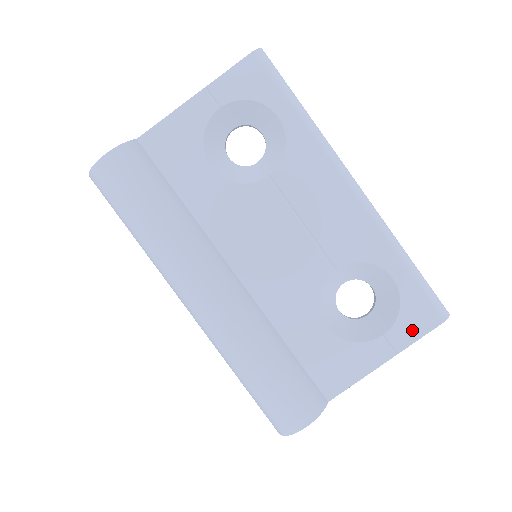
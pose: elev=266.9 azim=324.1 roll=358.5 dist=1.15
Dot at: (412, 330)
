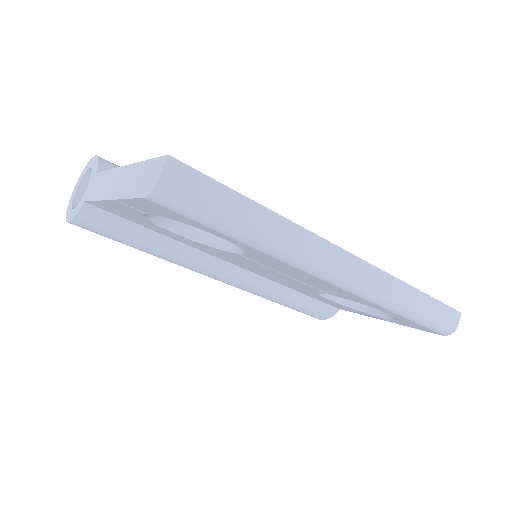
Dot at: (410, 326)
